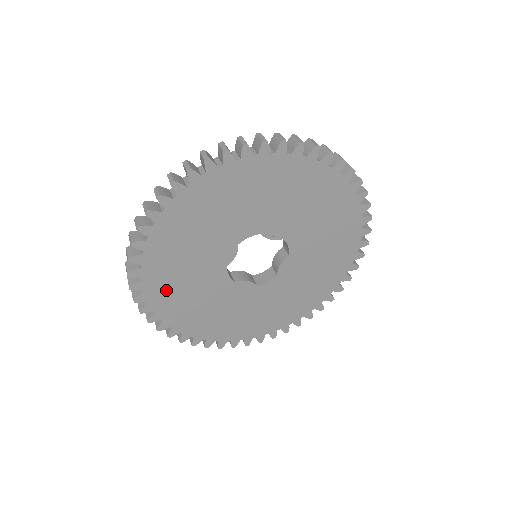
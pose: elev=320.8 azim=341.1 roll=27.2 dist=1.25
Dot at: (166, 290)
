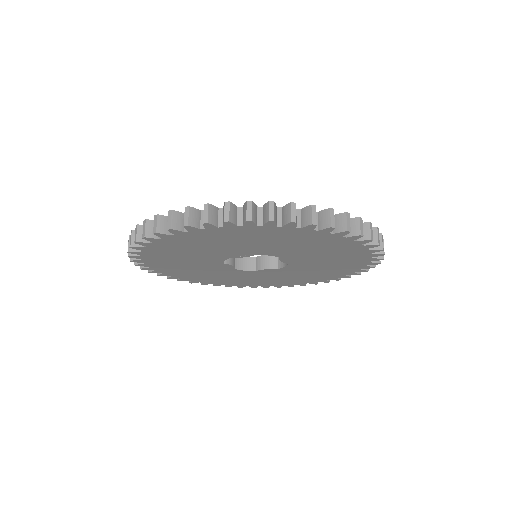
Dot at: (213, 280)
